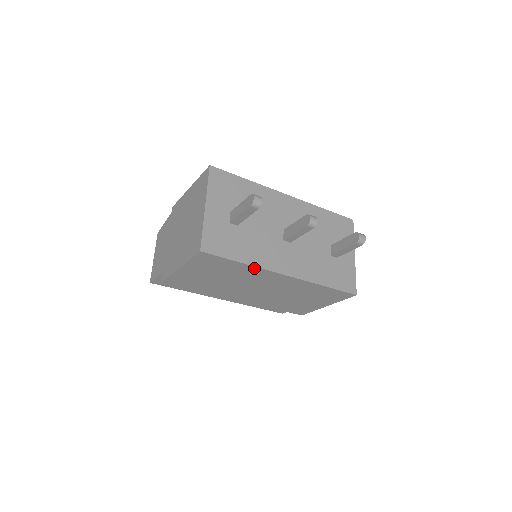
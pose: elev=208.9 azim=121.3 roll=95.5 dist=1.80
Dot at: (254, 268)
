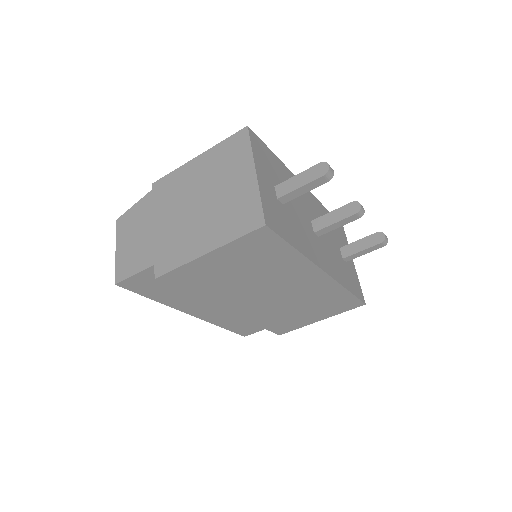
Dot at: (301, 259)
